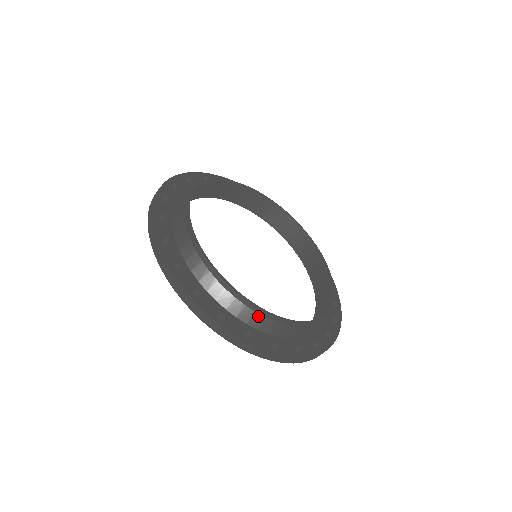
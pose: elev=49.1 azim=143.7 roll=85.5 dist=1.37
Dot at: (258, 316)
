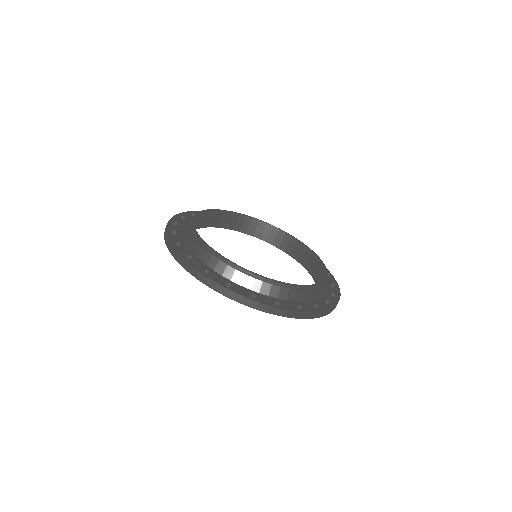
Dot at: (194, 239)
